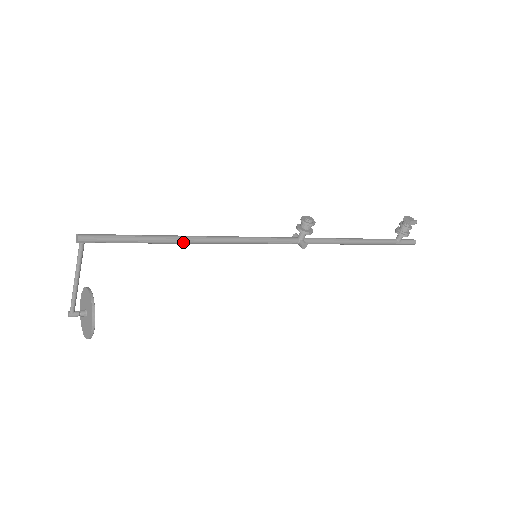
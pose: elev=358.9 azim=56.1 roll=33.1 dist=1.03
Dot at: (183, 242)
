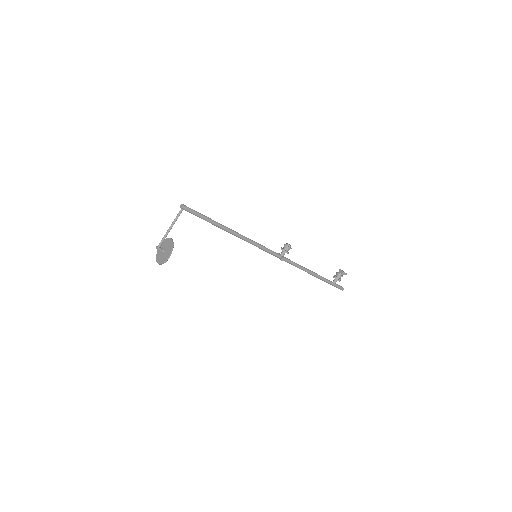
Dot at: (225, 229)
